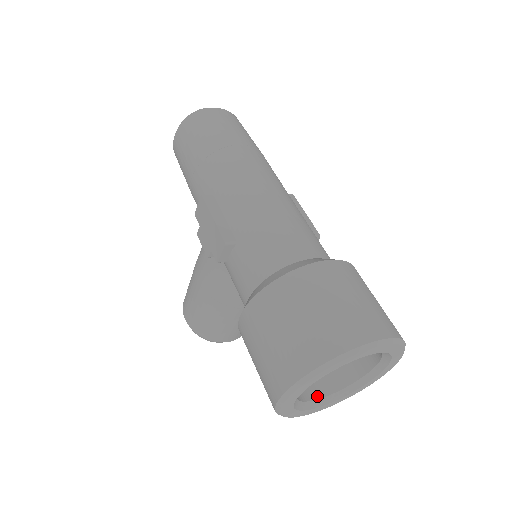
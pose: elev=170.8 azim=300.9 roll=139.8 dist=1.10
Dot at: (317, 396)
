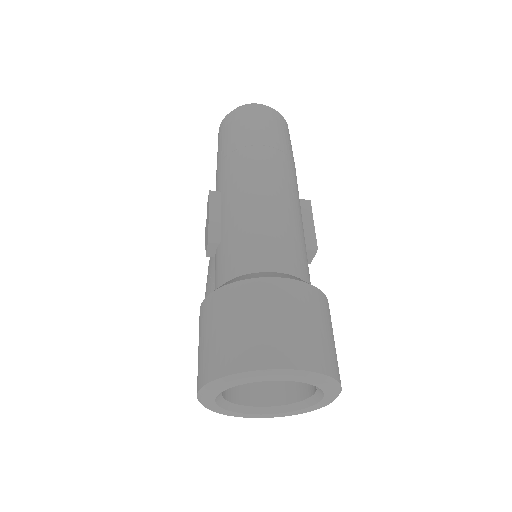
Dot at: (259, 403)
